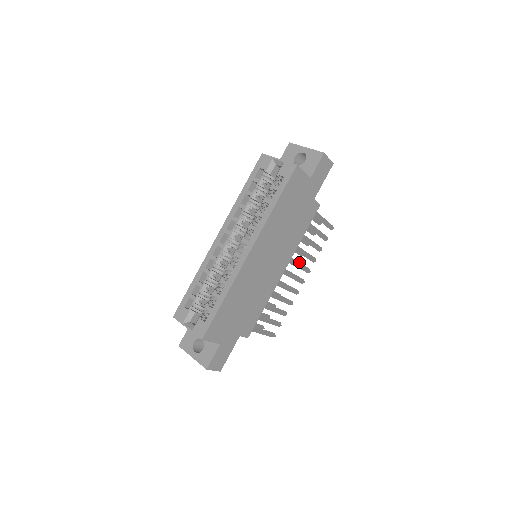
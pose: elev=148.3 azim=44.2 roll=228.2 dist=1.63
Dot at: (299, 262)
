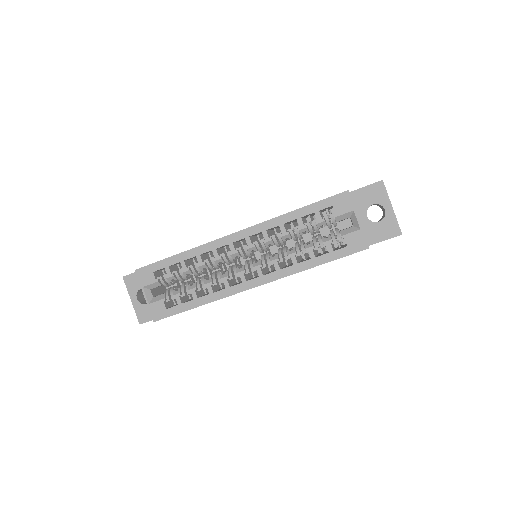
Dot at: occluded
